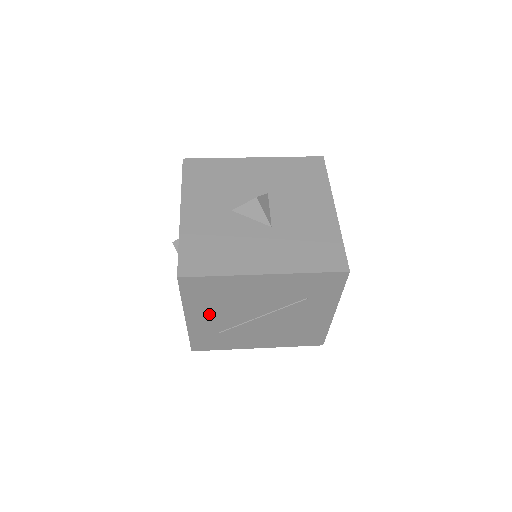
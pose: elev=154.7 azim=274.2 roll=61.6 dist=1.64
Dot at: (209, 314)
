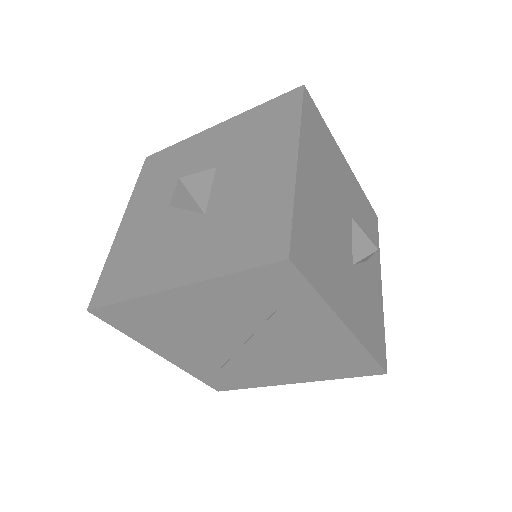
Dot at: (179, 348)
